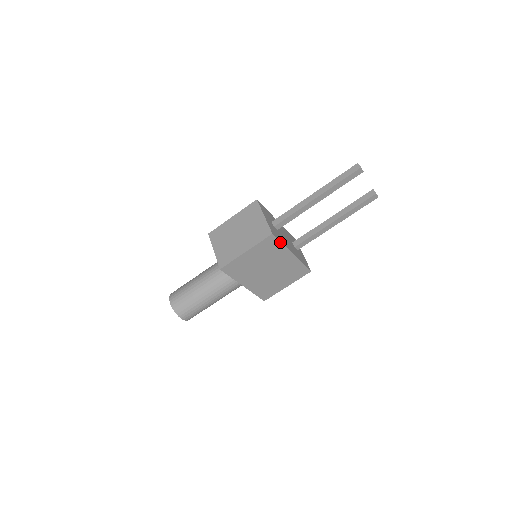
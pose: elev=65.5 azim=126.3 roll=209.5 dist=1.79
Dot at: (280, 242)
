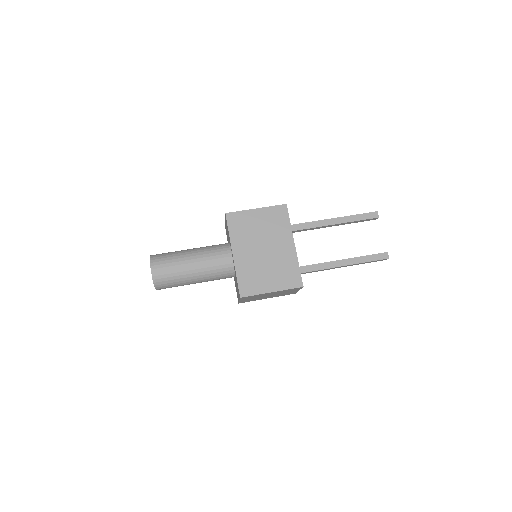
Dot at: (289, 220)
